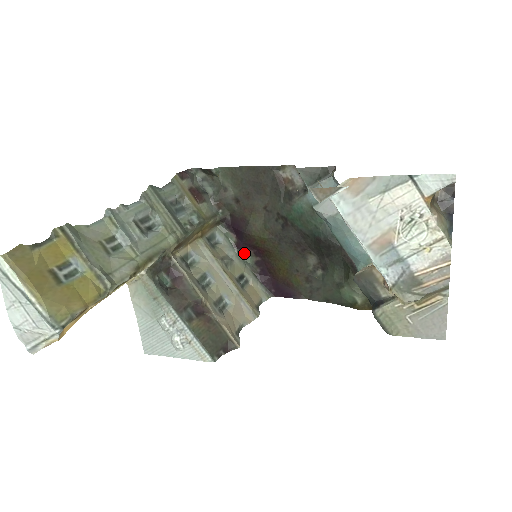
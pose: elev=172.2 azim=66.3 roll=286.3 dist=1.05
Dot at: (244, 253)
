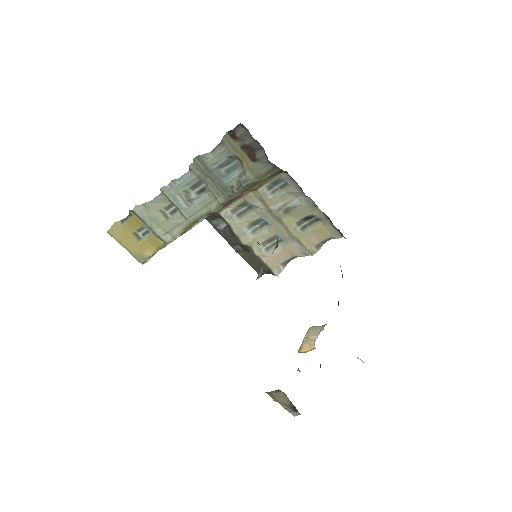
Dot at: (312, 200)
